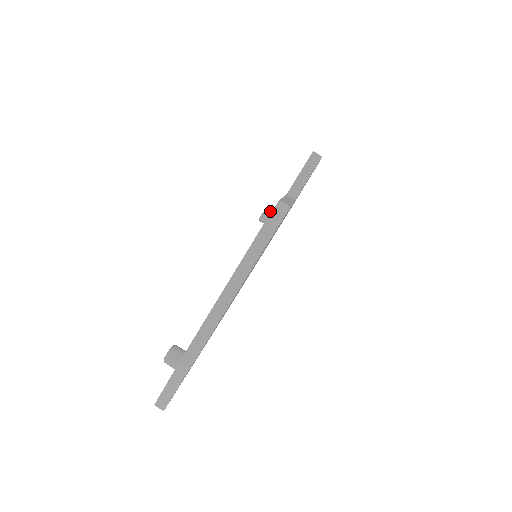
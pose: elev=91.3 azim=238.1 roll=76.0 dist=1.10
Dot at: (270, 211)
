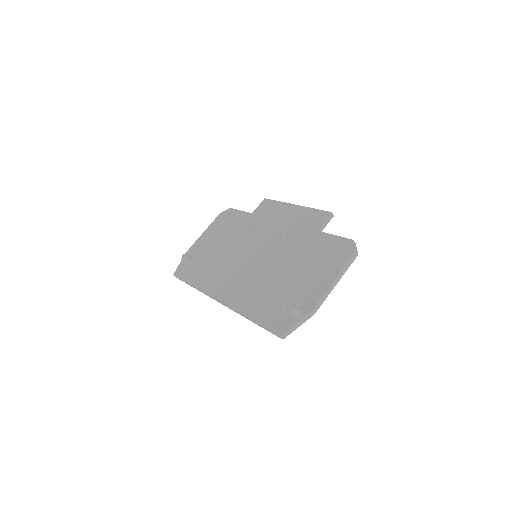
Dot at: (256, 228)
